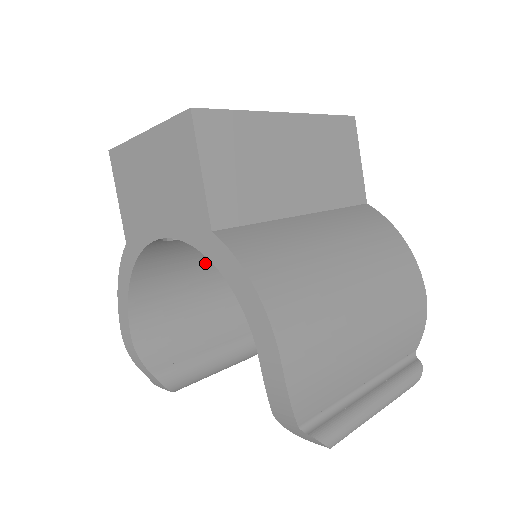
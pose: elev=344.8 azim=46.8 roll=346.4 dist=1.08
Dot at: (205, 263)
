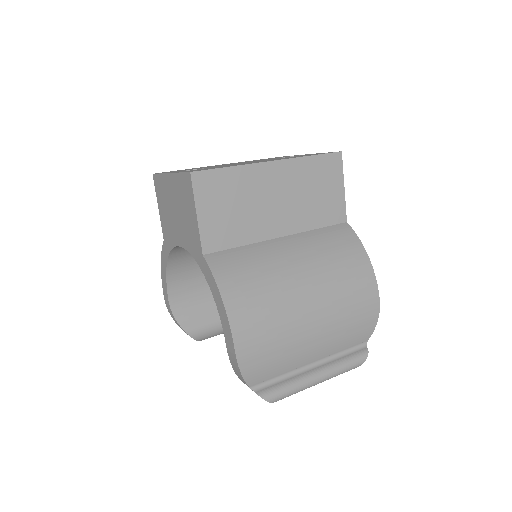
Dot at: occluded
